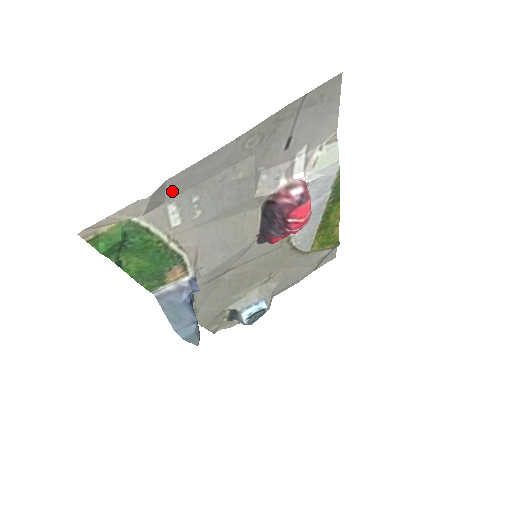
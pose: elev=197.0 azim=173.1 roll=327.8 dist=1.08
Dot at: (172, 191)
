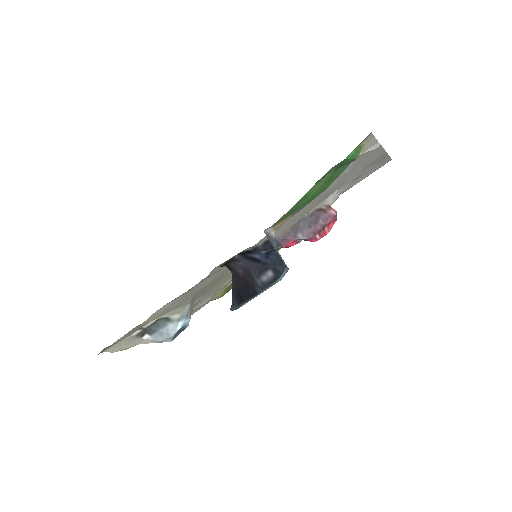
Dot at: (365, 154)
